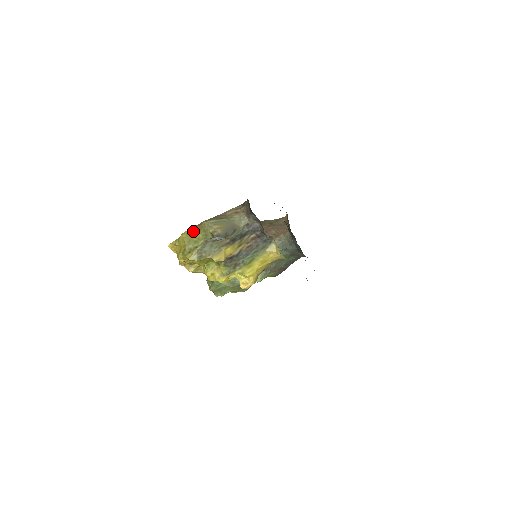
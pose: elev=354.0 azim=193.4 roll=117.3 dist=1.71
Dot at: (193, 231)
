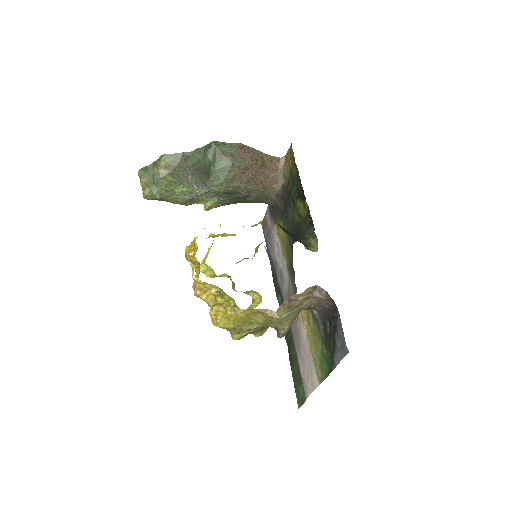
Dot at: (256, 313)
